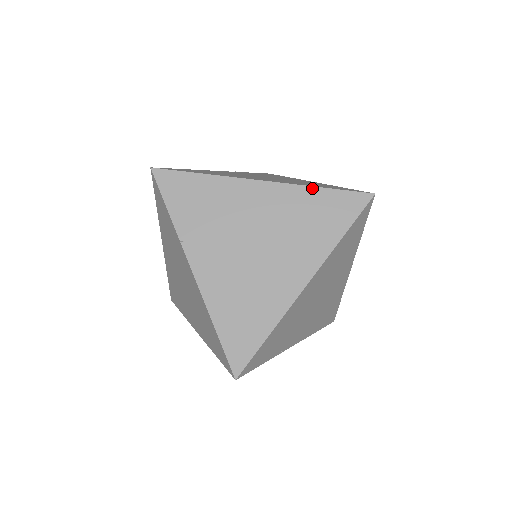
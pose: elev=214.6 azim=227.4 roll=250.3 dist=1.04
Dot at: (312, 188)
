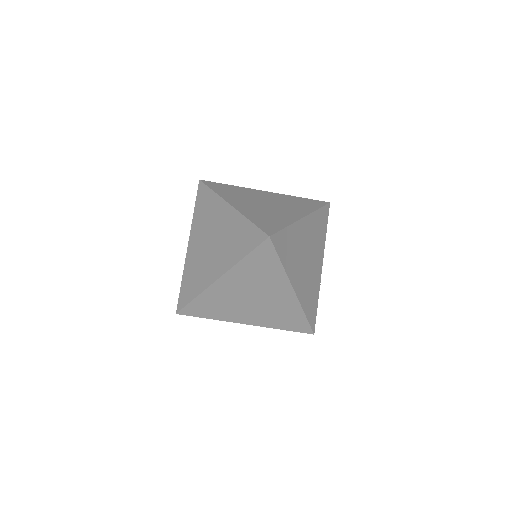
Dot at: (241, 262)
